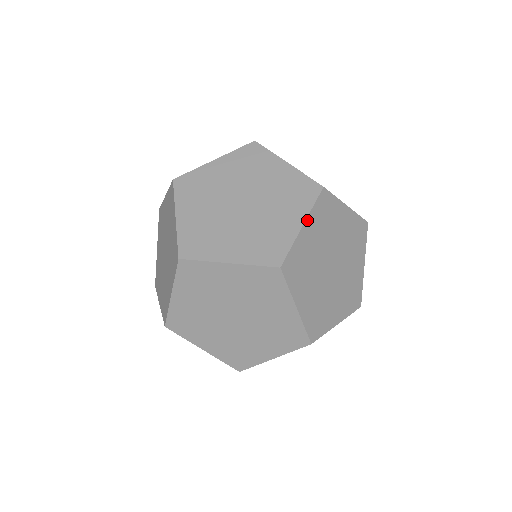
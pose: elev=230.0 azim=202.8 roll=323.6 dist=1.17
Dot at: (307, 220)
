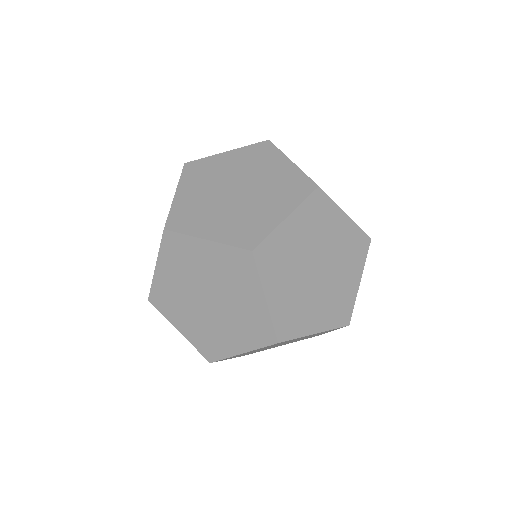
Dot at: (350, 220)
